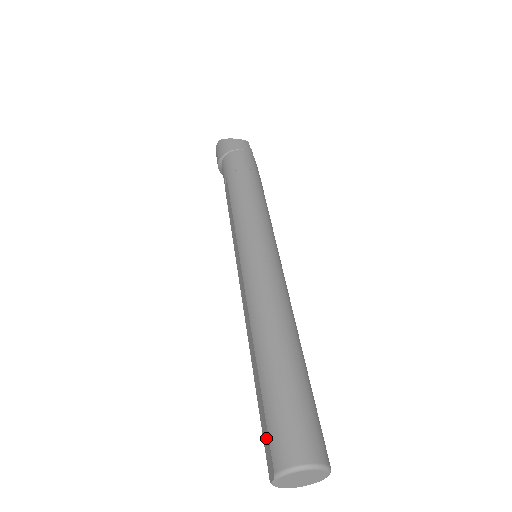
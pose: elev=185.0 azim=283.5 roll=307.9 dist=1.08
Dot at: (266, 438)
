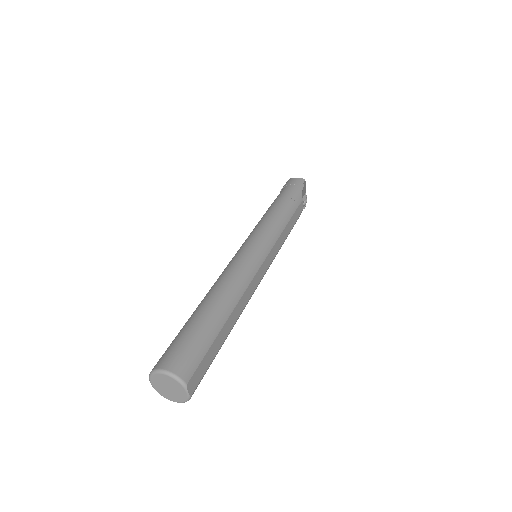
Dot at: occluded
